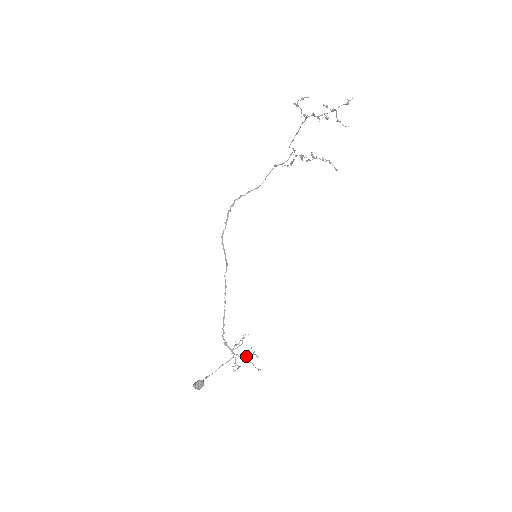
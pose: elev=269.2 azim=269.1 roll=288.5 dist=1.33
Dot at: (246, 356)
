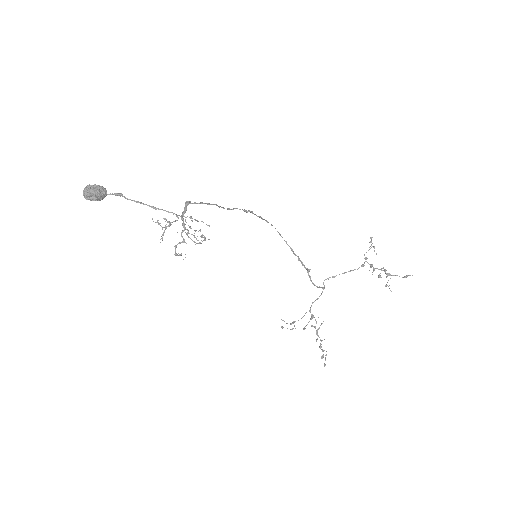
Dot at: occluded
